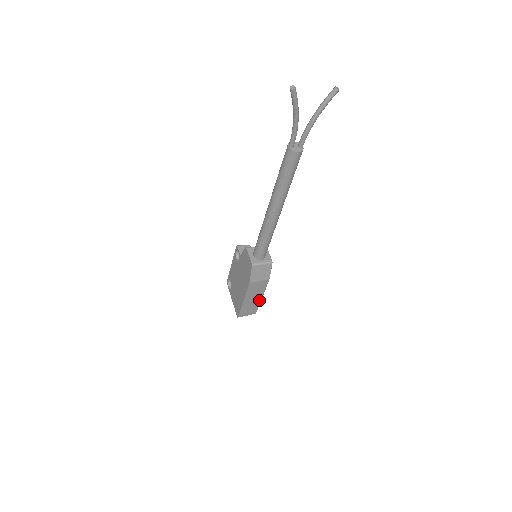
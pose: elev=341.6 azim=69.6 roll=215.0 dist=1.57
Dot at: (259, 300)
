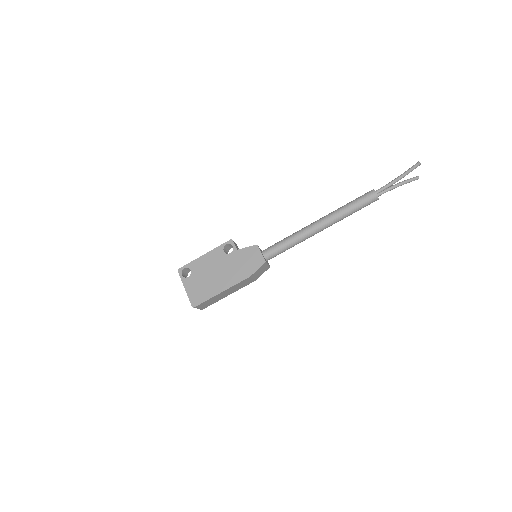
Dot at: (224, 297)
